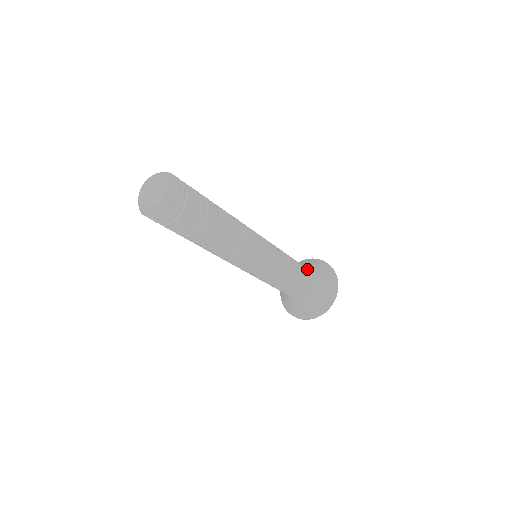
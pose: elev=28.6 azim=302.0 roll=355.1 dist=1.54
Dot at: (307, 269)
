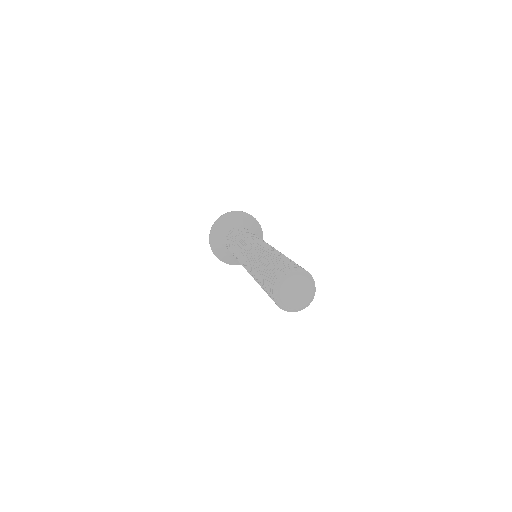
Dot at: occluded
